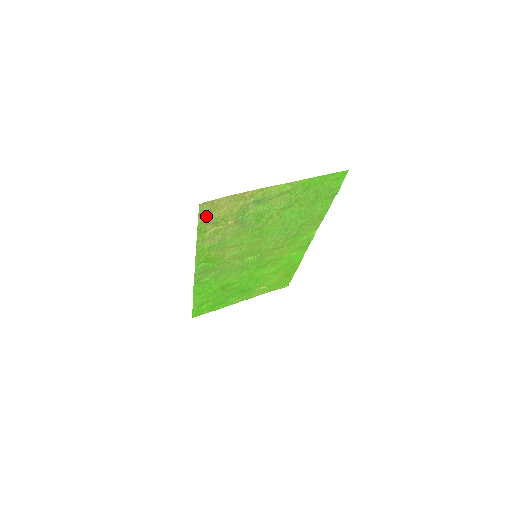
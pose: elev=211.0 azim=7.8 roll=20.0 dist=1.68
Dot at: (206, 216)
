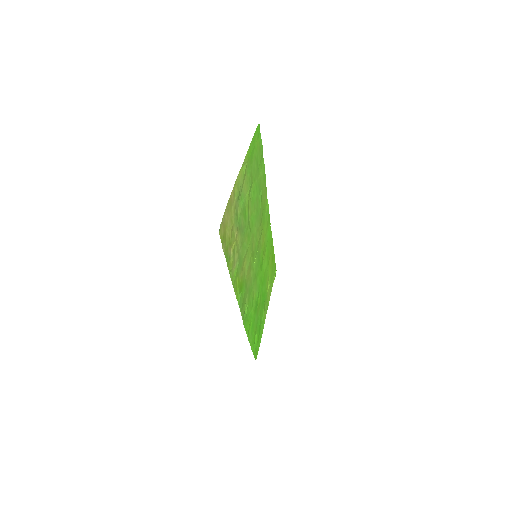
Dot at: (224, 241)
